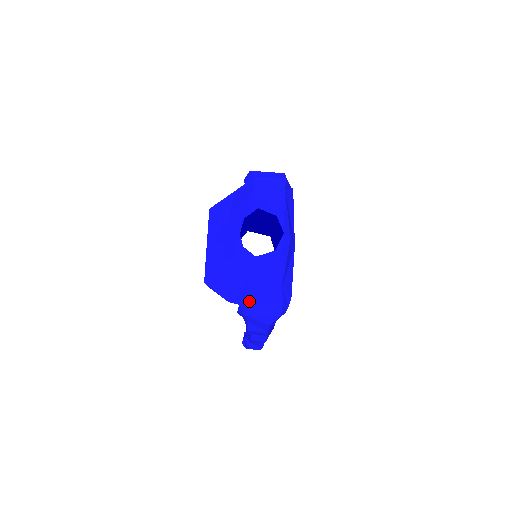
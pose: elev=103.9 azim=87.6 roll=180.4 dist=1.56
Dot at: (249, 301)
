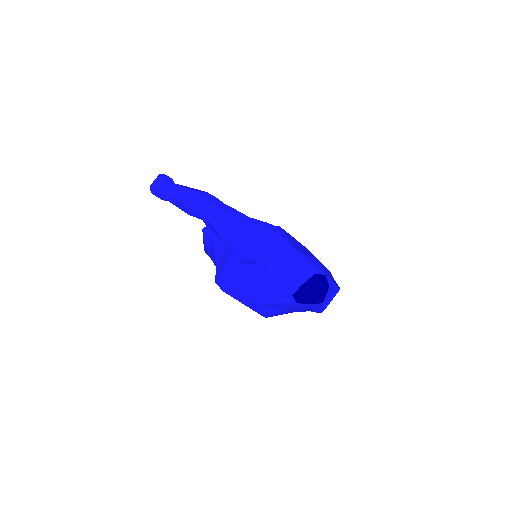
Dot at: occluded
